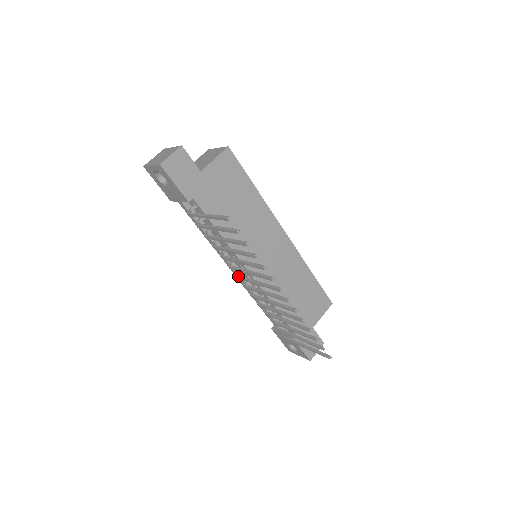
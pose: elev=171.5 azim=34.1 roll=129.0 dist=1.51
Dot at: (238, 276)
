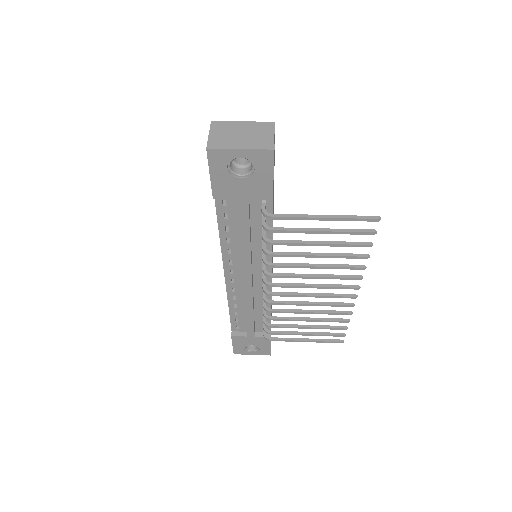
Dot at: (274, 284)
